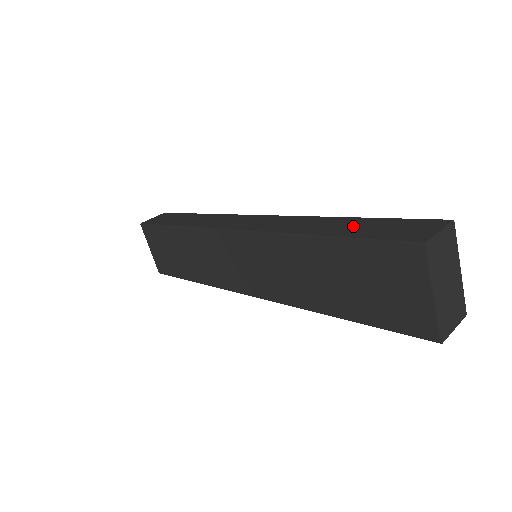
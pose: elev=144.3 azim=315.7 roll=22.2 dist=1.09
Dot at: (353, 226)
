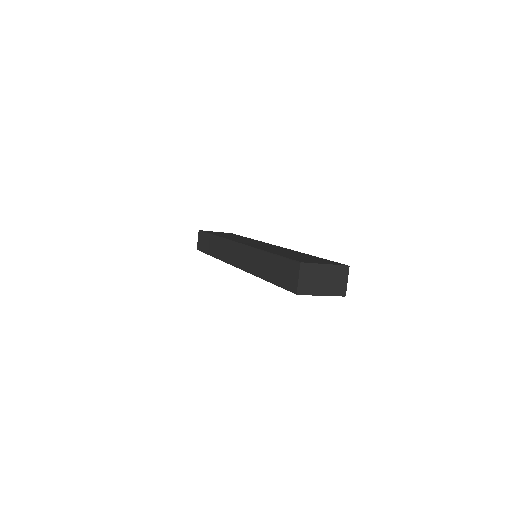
Dot at: (272, 268)
